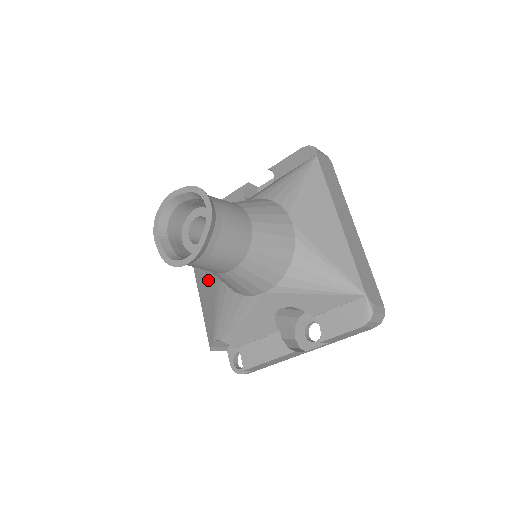
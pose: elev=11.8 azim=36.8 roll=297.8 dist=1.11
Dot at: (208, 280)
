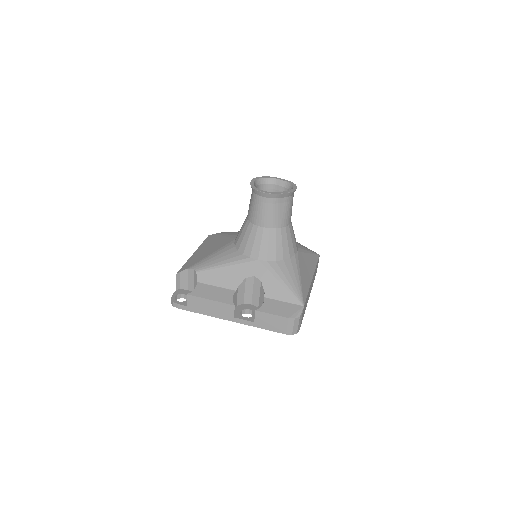
Dot at: (216, 245)
